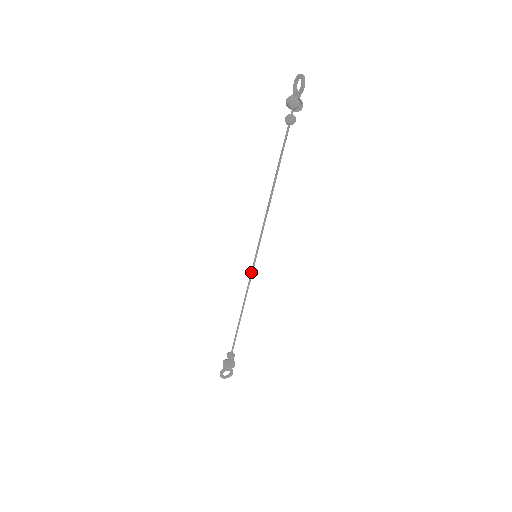
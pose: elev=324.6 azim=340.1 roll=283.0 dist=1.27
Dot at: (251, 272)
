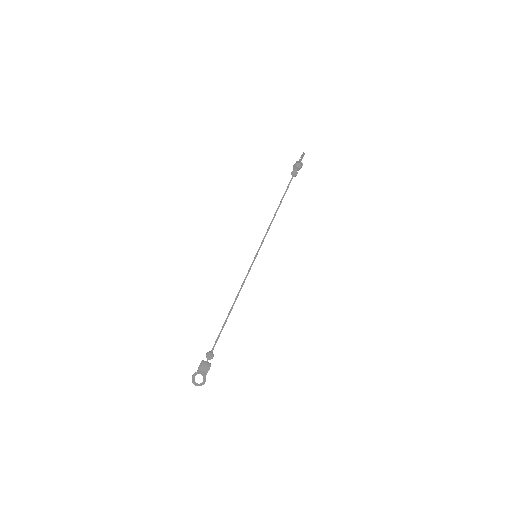
Dot at: (249, 268)
